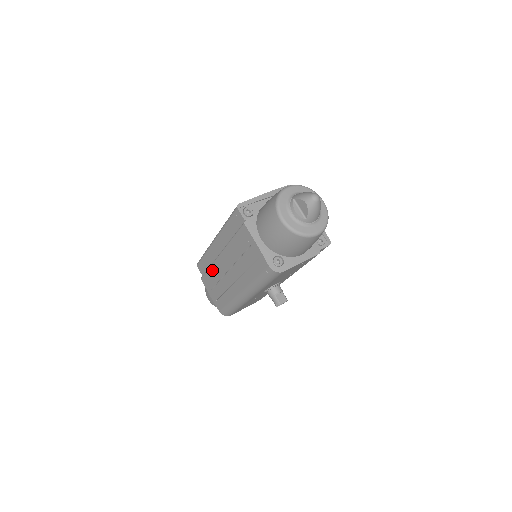
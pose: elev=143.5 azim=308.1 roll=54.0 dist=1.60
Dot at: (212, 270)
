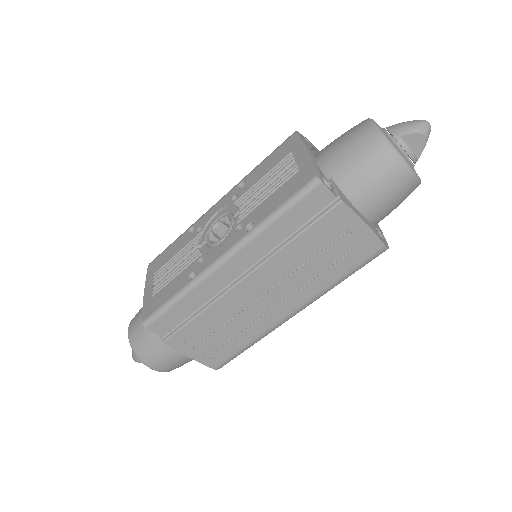
Dot at: (210, 313)
